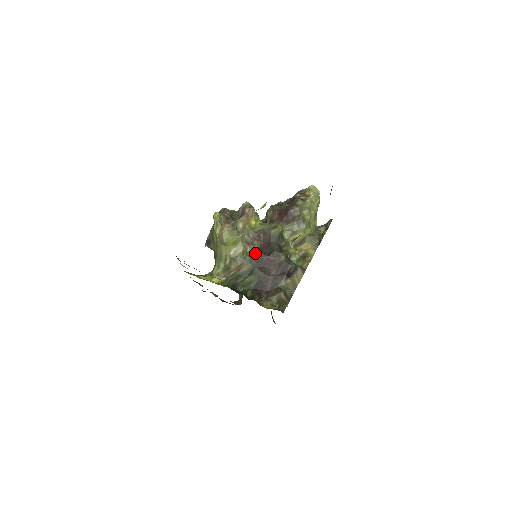
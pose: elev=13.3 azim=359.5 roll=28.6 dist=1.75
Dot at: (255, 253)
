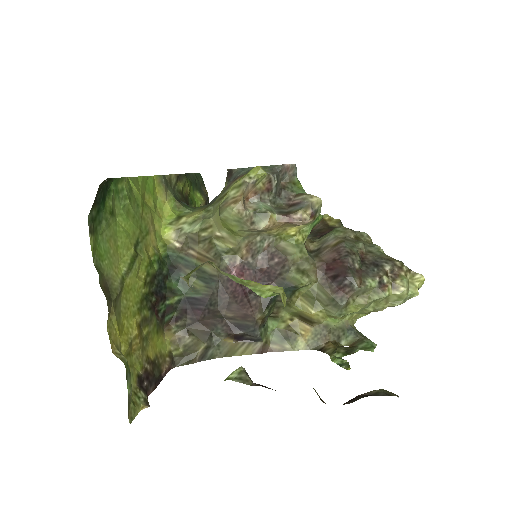
Dot at: (240, 269)
